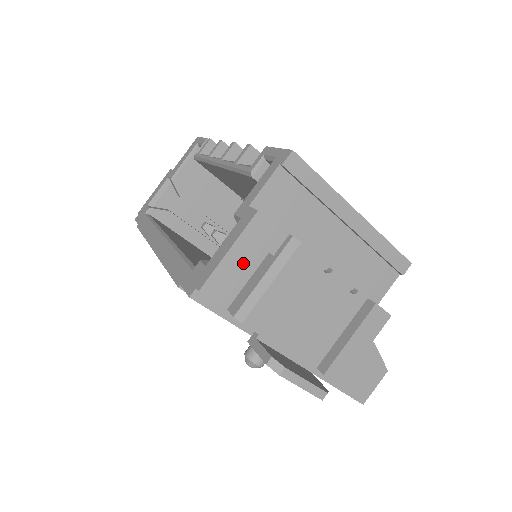
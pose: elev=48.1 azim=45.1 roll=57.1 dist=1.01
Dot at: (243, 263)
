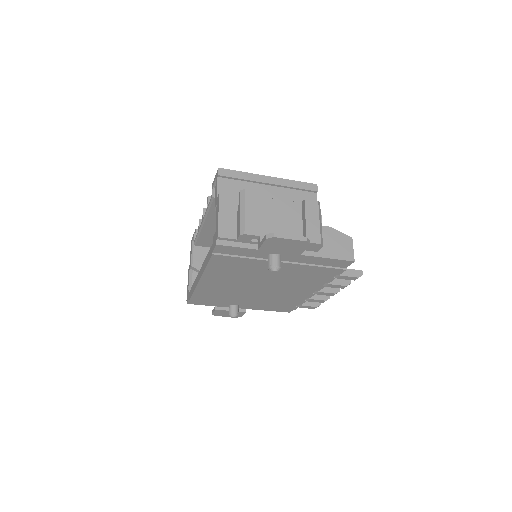
Dot at: (229, 216)
